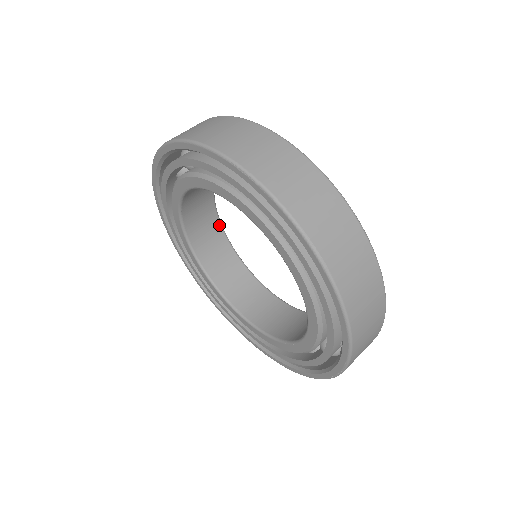
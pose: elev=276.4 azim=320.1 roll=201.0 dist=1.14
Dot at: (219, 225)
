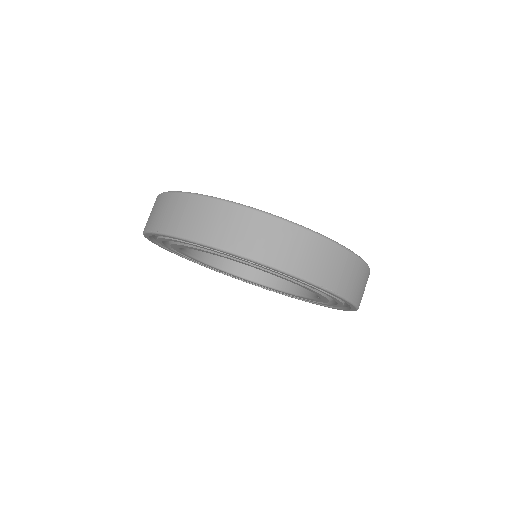
Dot at: occluded
